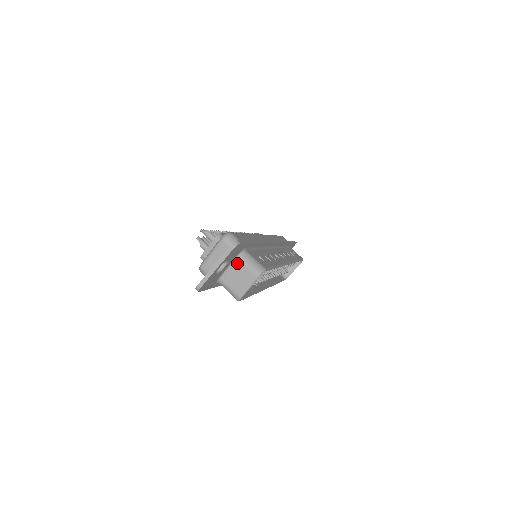
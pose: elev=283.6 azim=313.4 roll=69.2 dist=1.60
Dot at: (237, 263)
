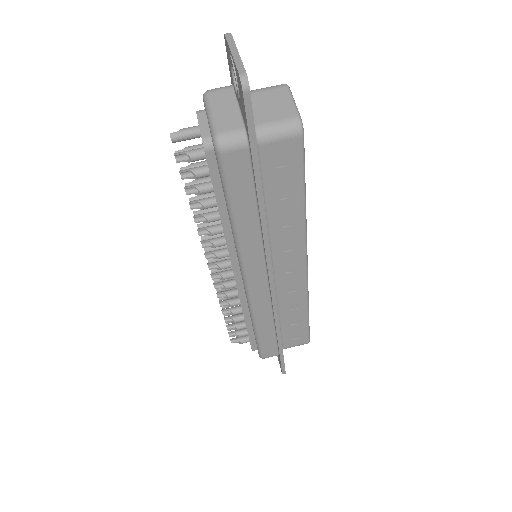
Dot at: (251, 97)
